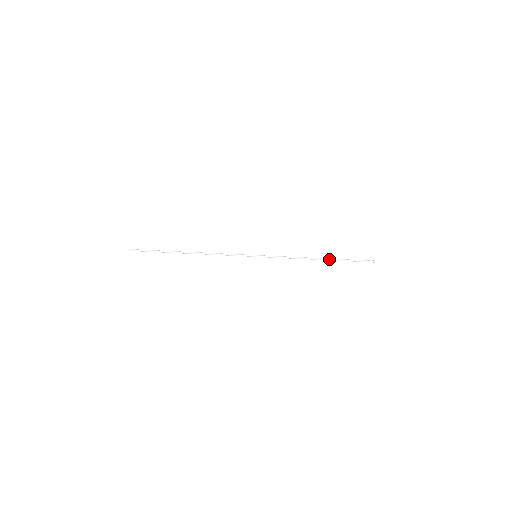
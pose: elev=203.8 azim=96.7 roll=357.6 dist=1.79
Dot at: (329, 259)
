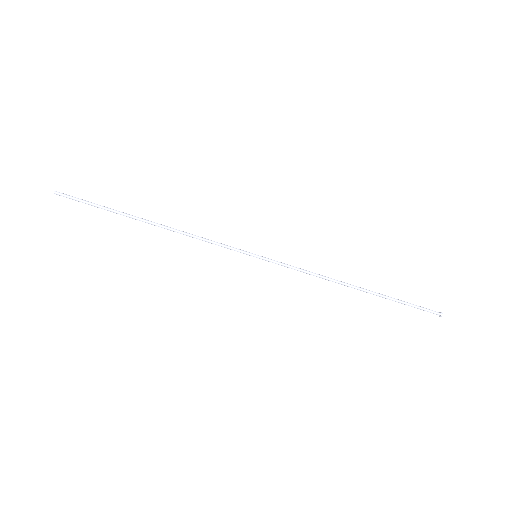
Dot at: (371, 291)
